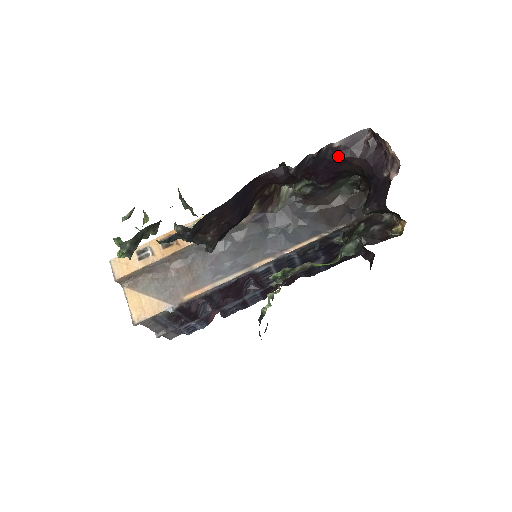
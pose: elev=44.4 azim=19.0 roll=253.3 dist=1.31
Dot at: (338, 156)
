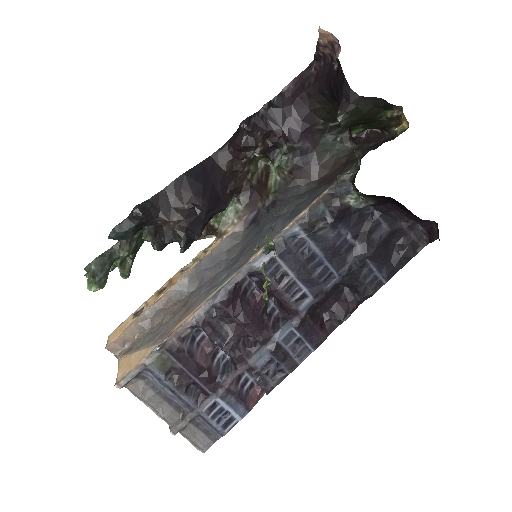
Dot at: (293, 99)
